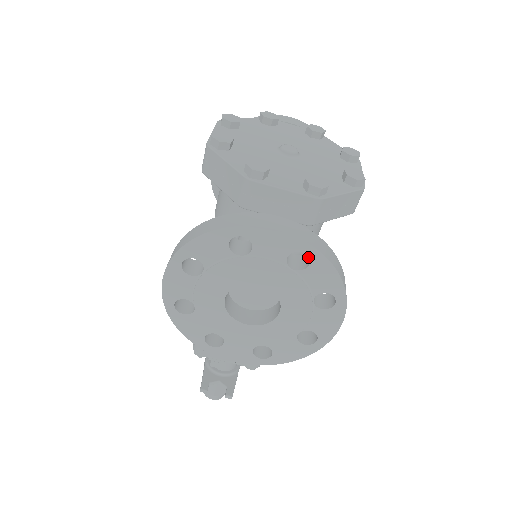
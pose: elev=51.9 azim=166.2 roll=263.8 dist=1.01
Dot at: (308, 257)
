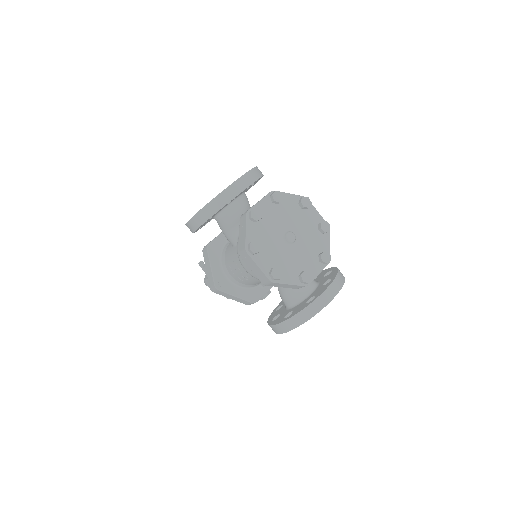
Dot at: occluded
